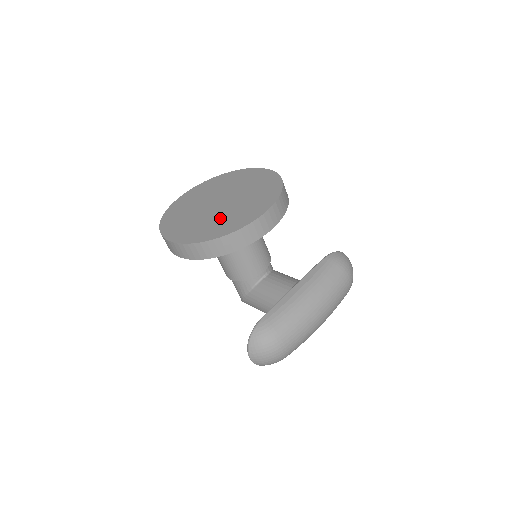
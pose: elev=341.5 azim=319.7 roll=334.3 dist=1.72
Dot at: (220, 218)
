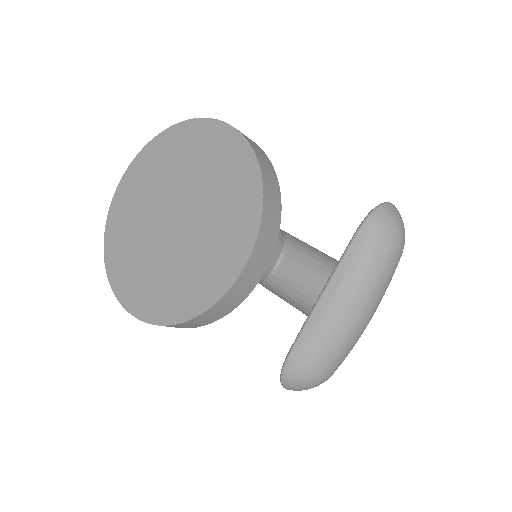
Dot at: (182, 265)
